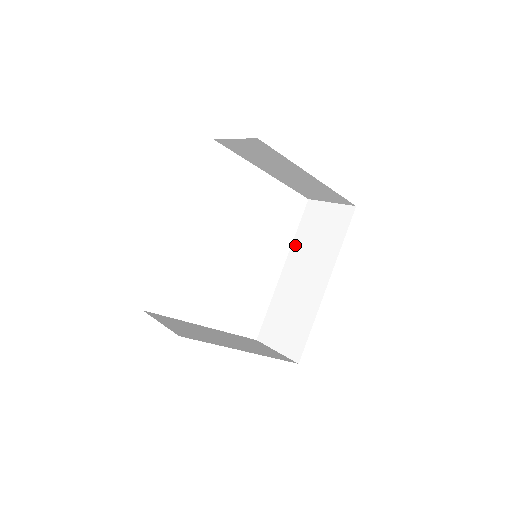
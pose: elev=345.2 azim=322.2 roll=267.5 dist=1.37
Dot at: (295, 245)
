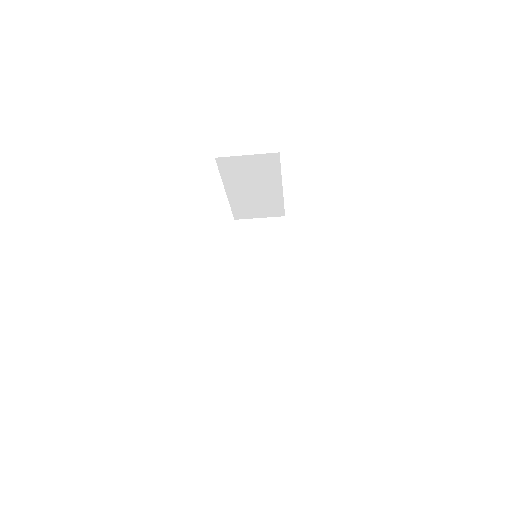
Dot at: (239, 257)
